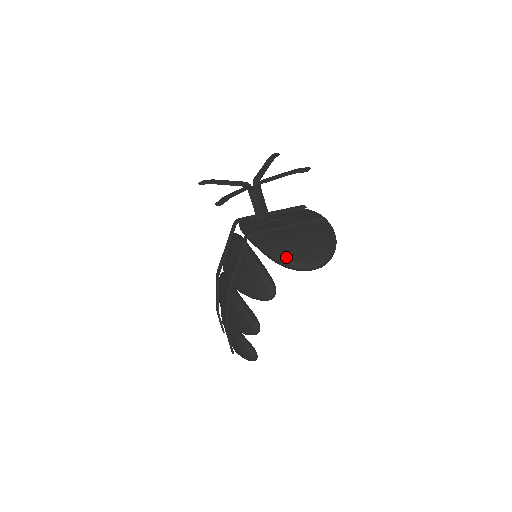
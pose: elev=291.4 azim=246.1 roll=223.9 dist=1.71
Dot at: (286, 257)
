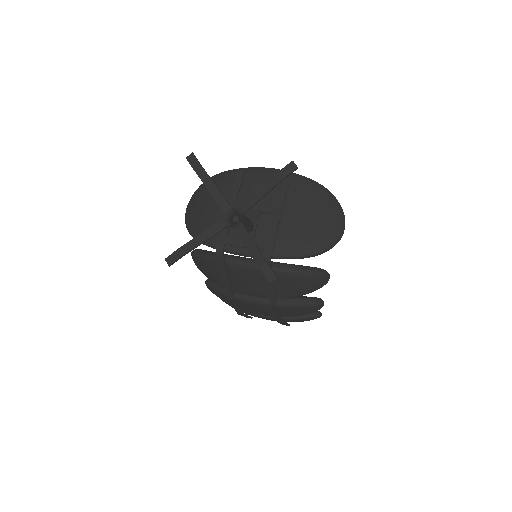
Dot at: (323, 246)
